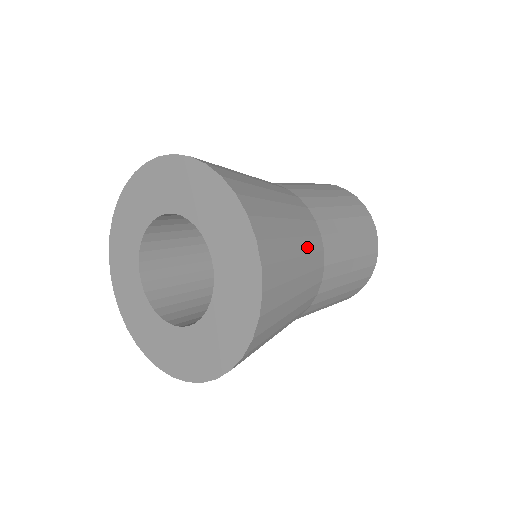
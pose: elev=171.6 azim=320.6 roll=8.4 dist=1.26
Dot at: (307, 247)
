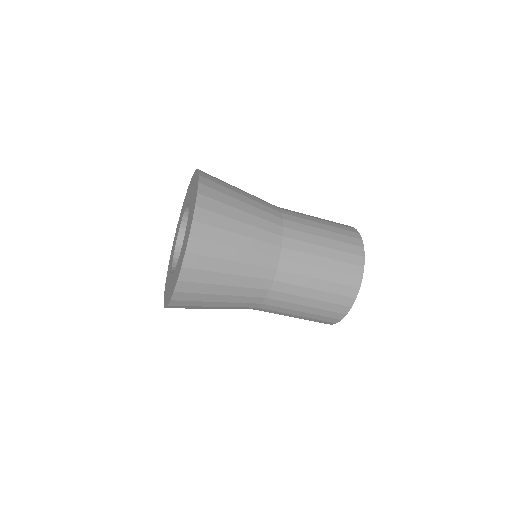
Dot at: (257, 200)
